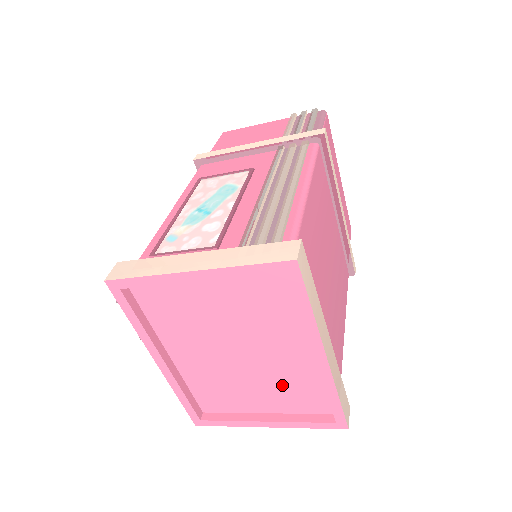
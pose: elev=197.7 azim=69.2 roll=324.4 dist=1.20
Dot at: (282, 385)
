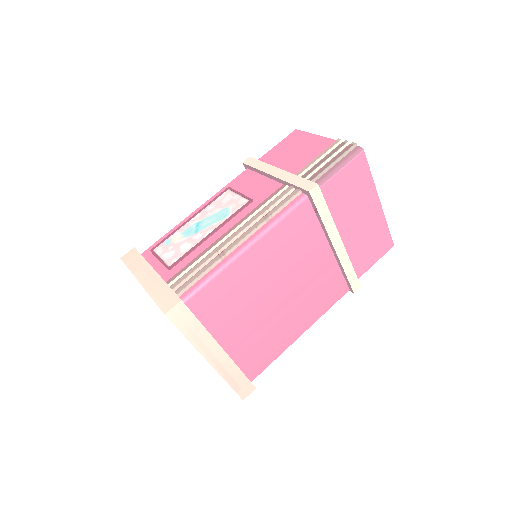
Dot at: occluded
